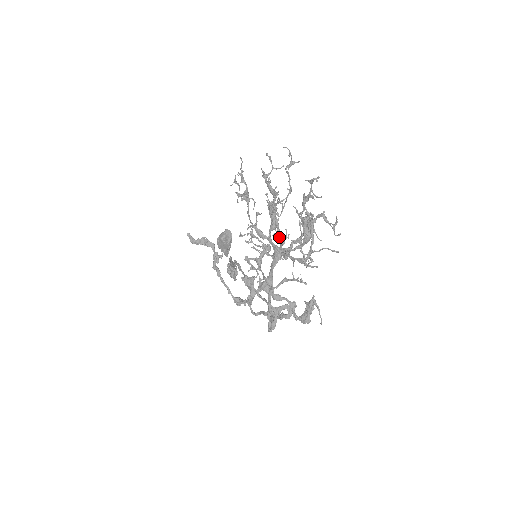
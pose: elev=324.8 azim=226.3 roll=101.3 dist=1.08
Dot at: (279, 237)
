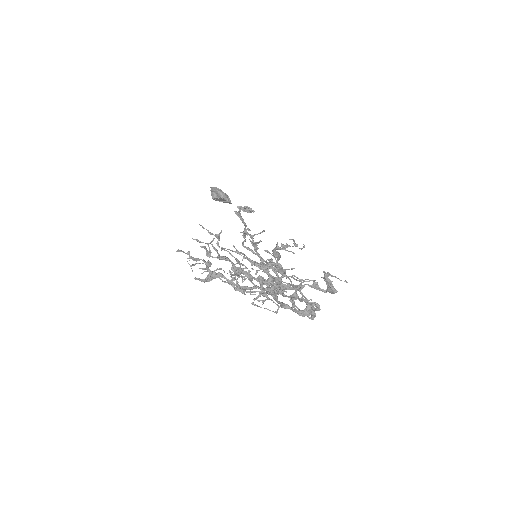
Dot at: occluded
